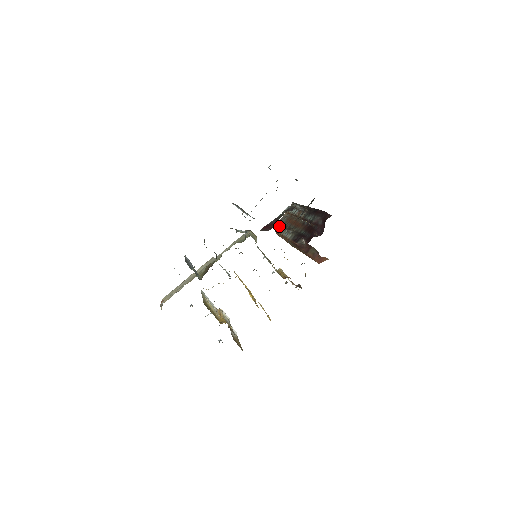
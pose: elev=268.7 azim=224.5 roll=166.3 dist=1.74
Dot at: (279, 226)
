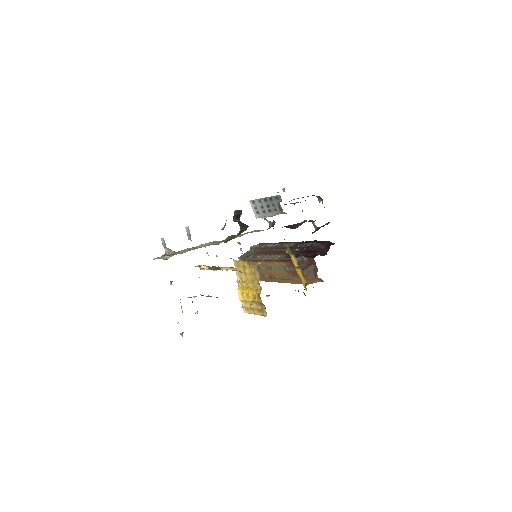
Dot at: (250, 255)
